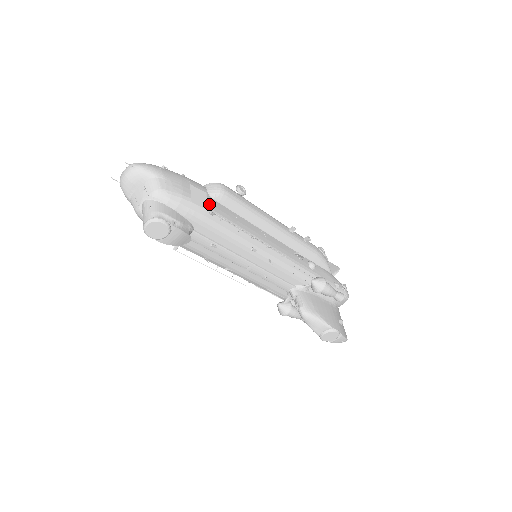
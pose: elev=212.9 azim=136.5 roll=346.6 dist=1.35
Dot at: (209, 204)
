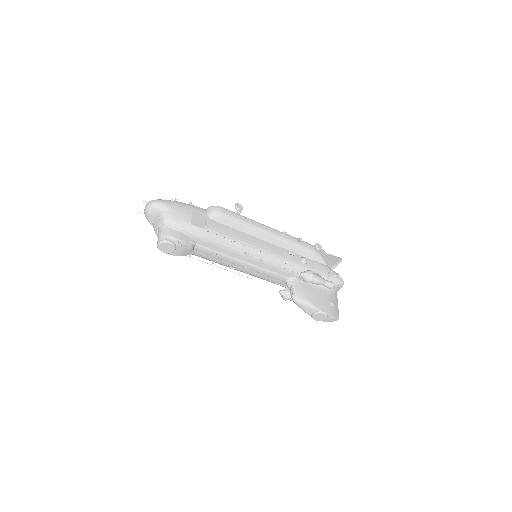
Dot at: (207, 224)
